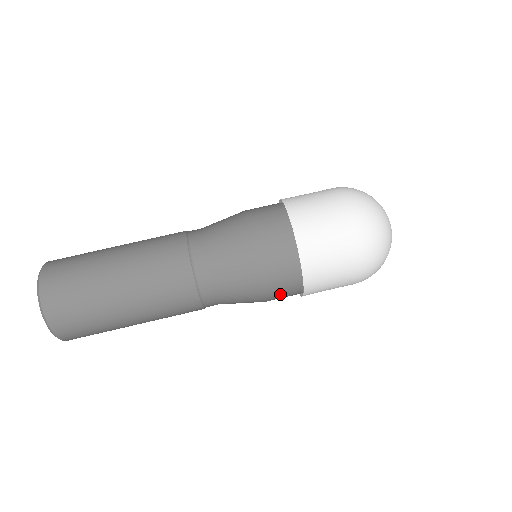
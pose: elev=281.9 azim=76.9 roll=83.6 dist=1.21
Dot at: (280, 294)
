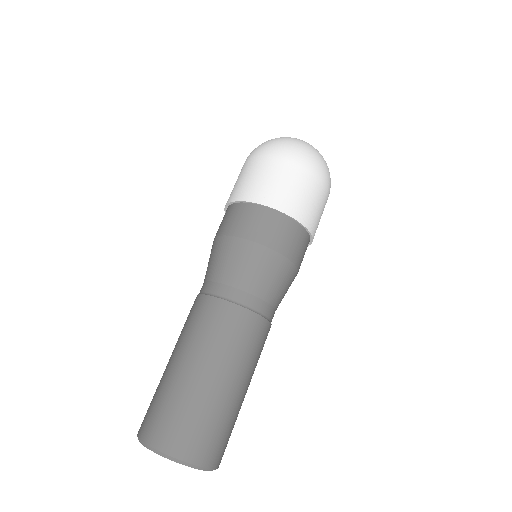
Dot at: (300, 253)
